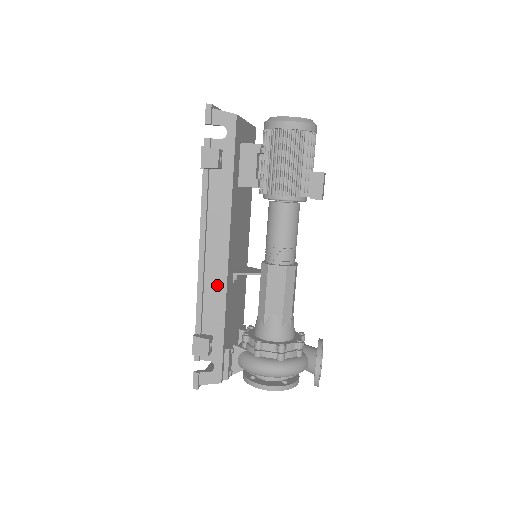
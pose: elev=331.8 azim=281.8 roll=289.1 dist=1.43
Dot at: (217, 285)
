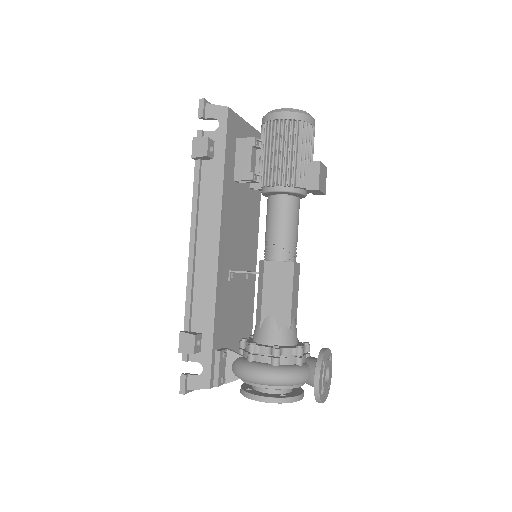
Dot at: (207, 278)
